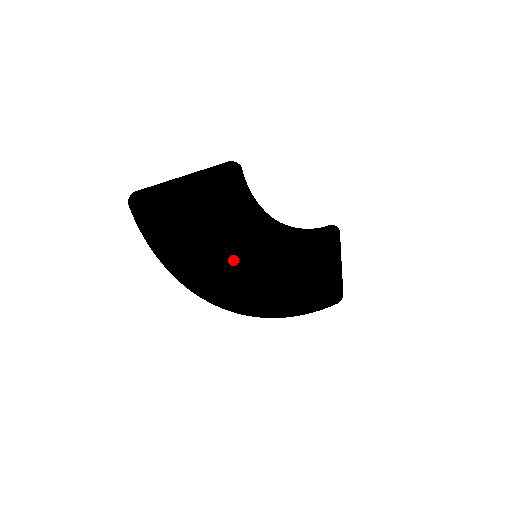
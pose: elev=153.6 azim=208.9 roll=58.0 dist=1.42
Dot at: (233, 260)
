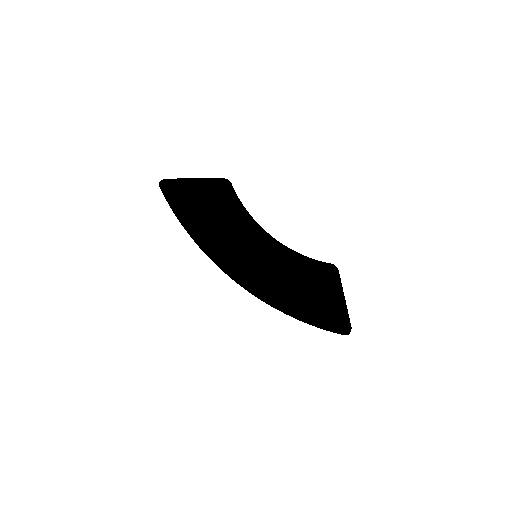
Dot at: (237, 250)
